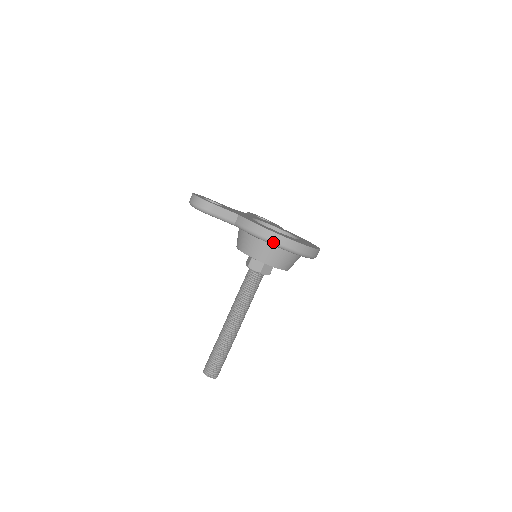
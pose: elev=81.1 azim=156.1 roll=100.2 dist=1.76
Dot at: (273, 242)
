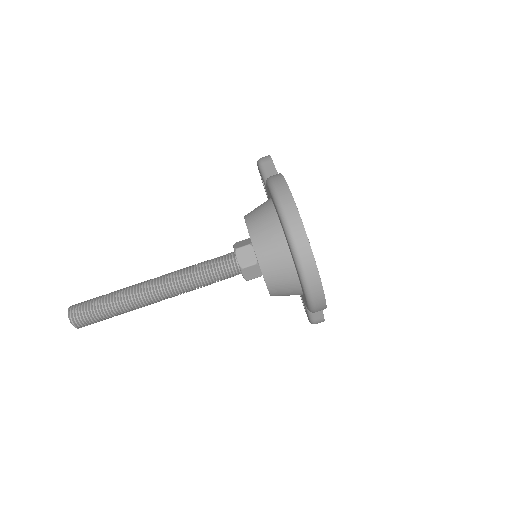
Dot at: (273, 186)
